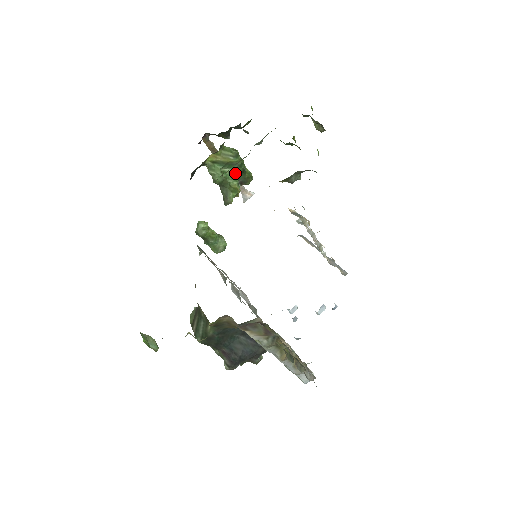
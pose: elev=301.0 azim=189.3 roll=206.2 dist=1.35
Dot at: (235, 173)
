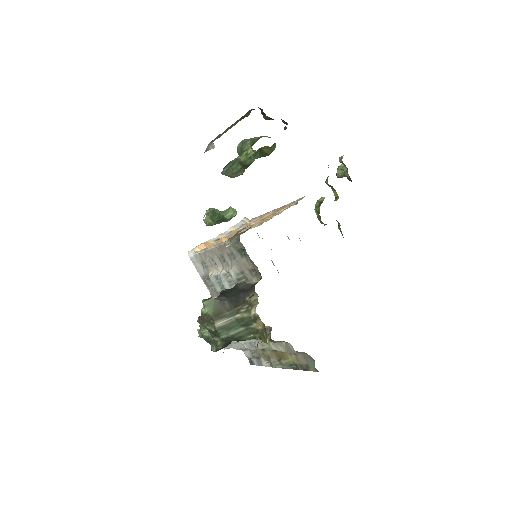
Dot at: occluded
